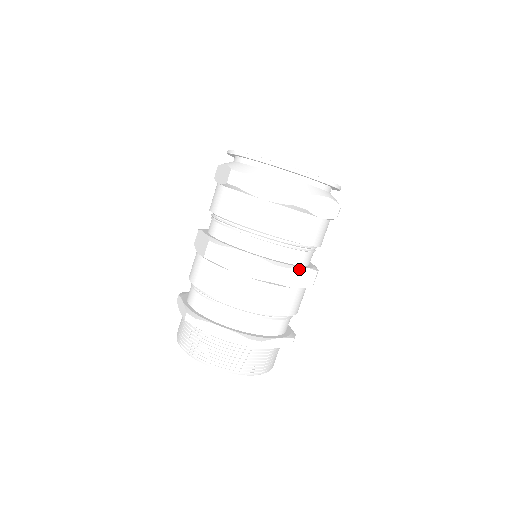
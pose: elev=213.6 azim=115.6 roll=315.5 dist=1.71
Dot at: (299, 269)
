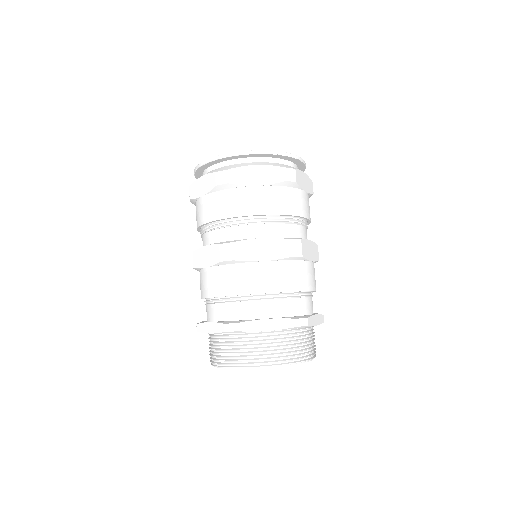
Dot at: (254, 241)
